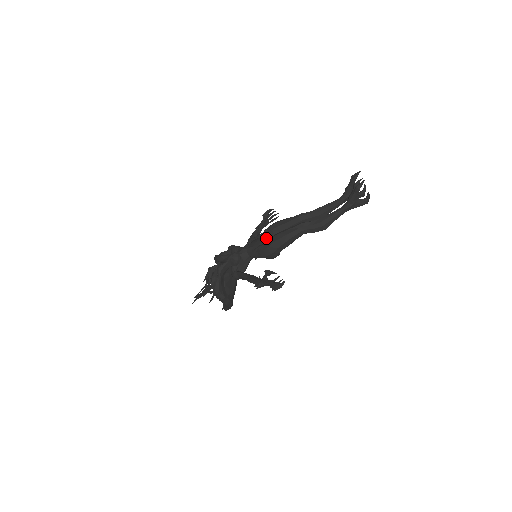
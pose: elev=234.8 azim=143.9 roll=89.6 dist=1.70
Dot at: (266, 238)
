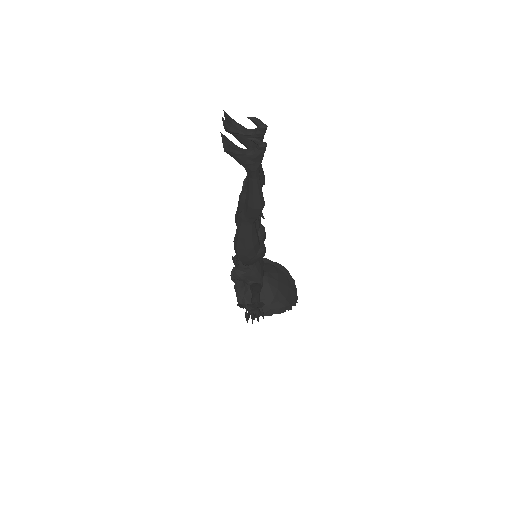
Dot at: occluded
